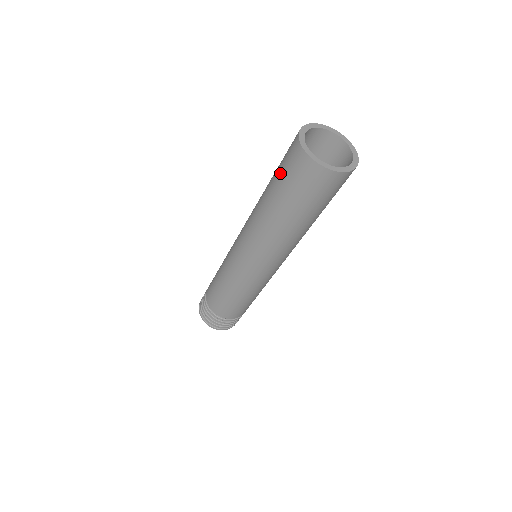
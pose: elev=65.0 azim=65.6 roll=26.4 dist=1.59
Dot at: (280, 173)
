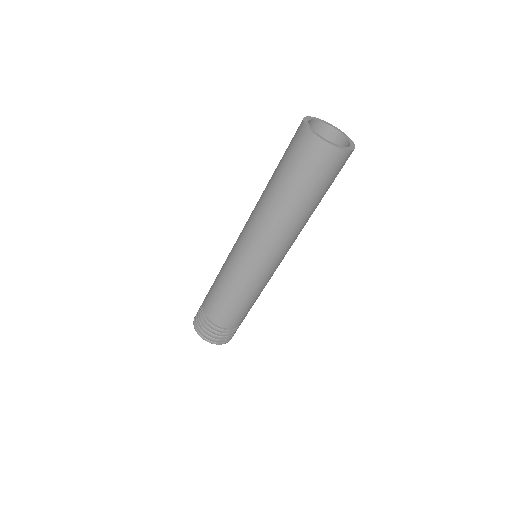
Dot at: (286, 158)
